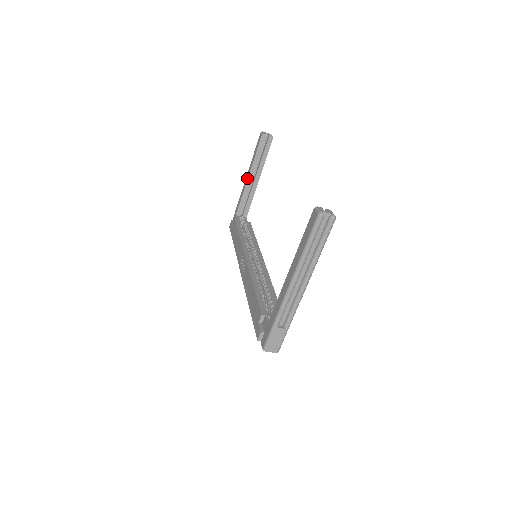
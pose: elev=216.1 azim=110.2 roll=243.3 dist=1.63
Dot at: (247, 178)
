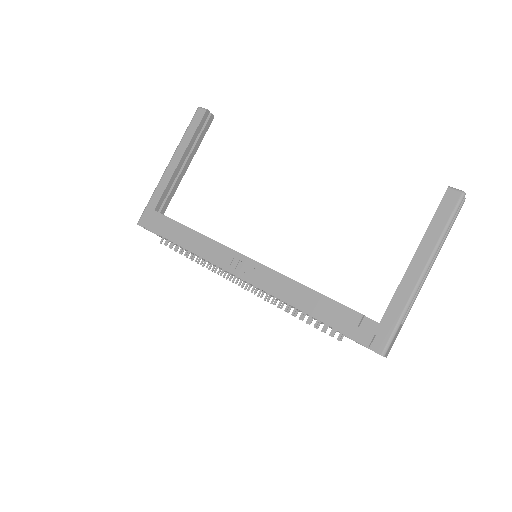
Dot at: (177, 162)
